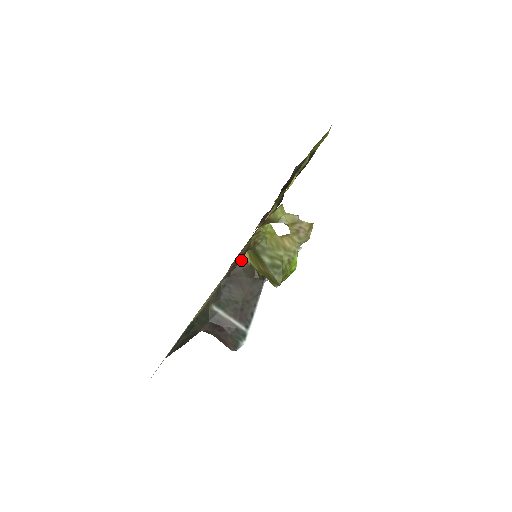
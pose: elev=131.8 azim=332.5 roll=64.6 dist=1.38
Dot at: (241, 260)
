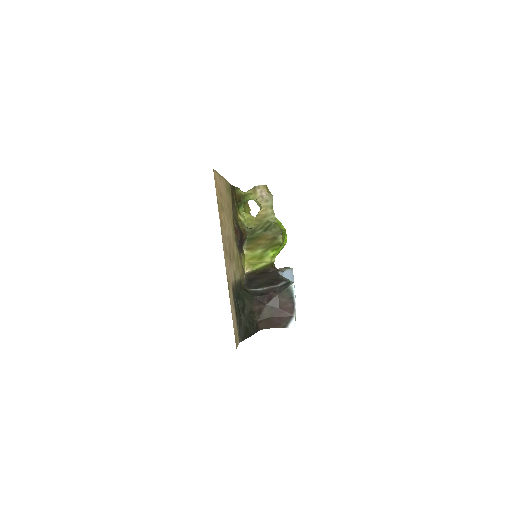
Dot at: (250, 274)
